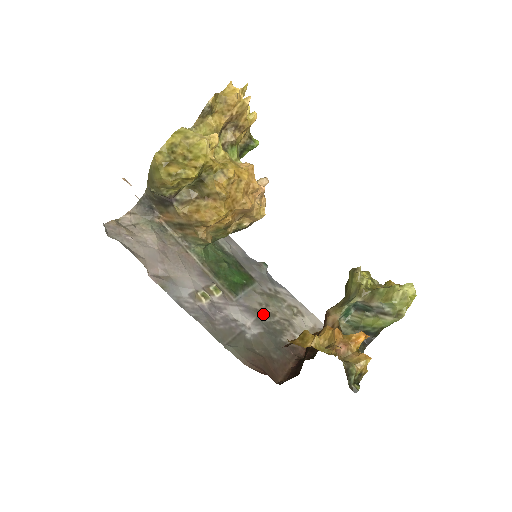
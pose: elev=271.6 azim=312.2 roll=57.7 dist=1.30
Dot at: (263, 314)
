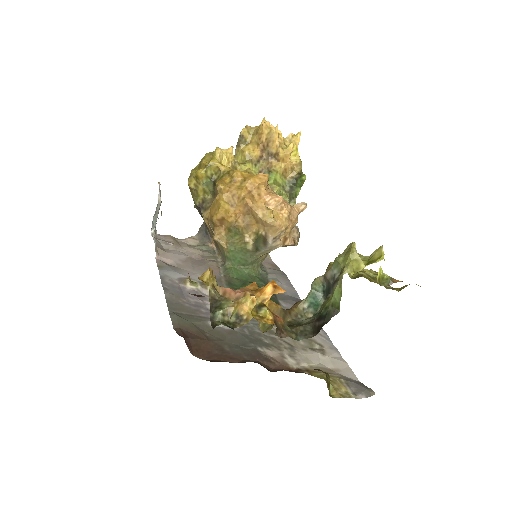
Dot at: occluded
